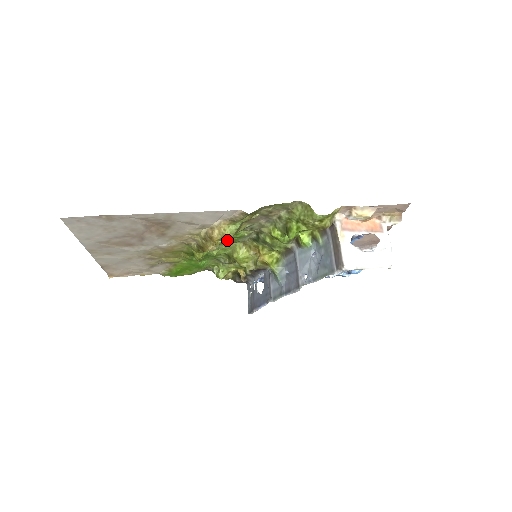
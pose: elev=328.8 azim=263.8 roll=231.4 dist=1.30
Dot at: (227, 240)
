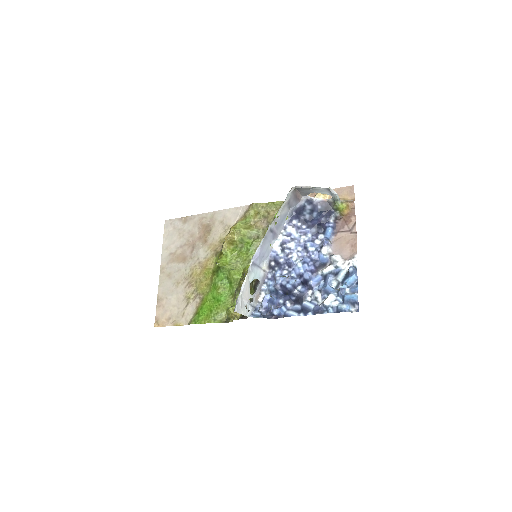
Dot at: (242, 254)
